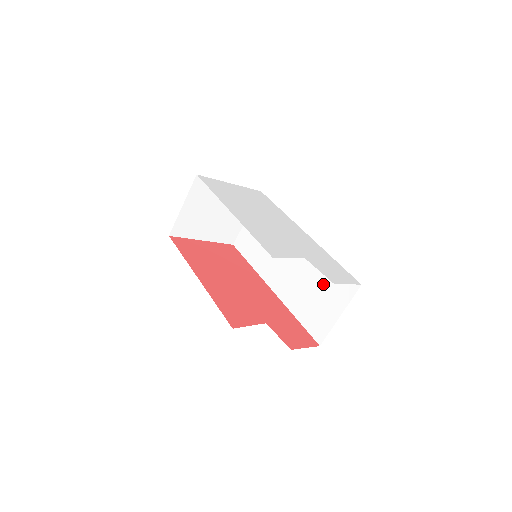
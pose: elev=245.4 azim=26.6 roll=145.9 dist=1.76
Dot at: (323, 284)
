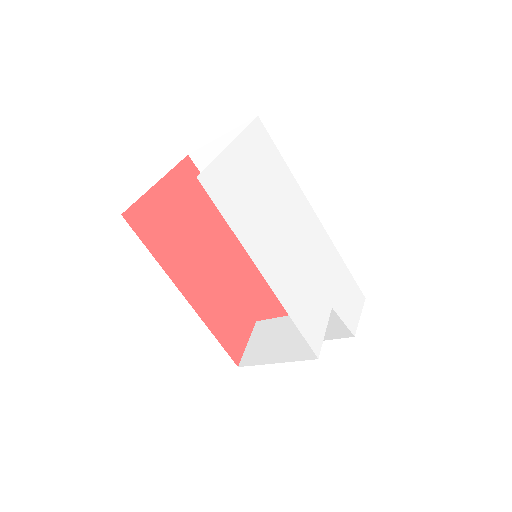
Dot at: occluded
